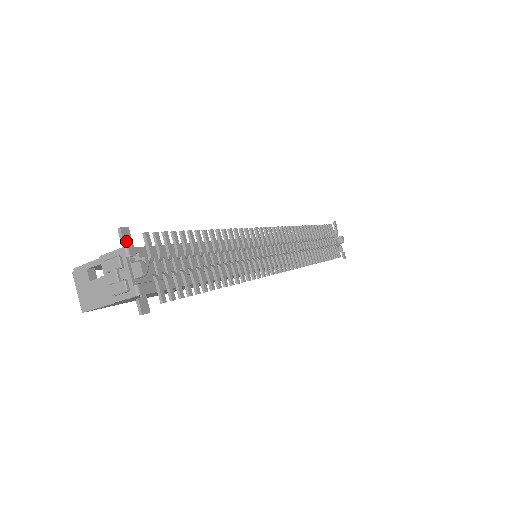
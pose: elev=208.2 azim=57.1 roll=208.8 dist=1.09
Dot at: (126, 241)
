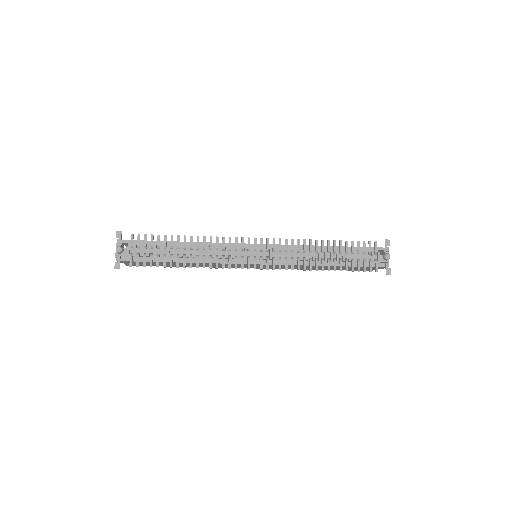
Dot at: (118, 237)
